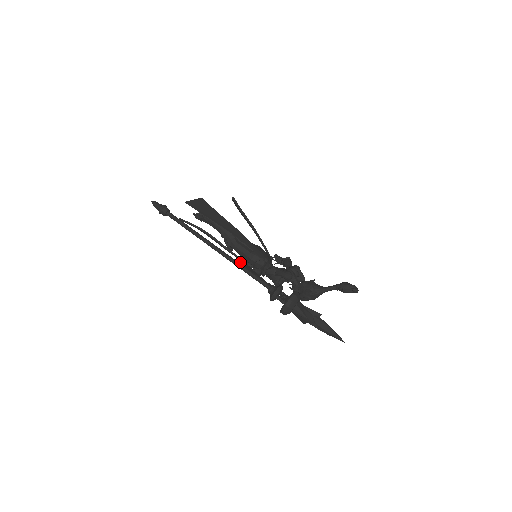
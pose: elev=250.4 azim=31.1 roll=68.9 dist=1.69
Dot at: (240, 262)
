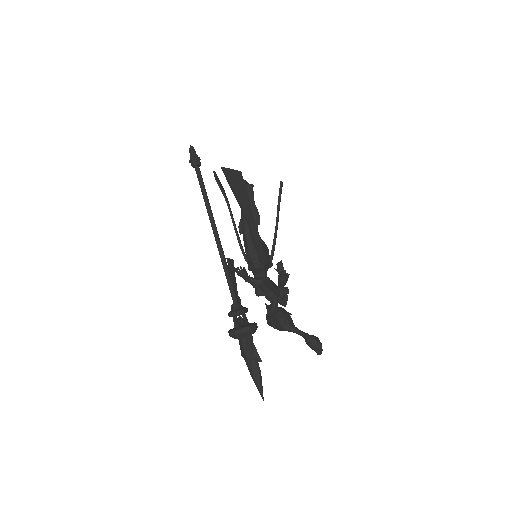
Dot at: (229, 259)
